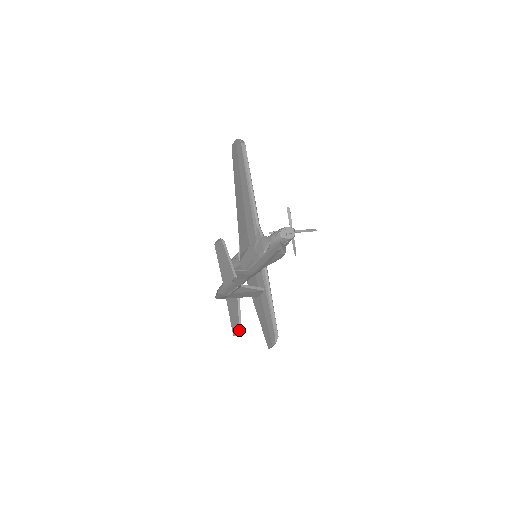
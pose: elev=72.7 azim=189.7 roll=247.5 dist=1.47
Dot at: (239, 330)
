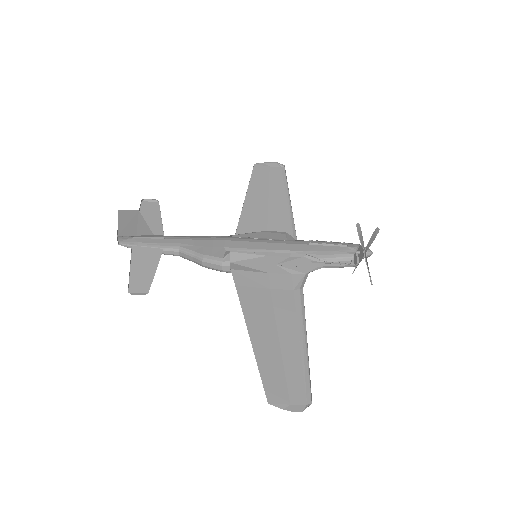
Dot at: occluded
